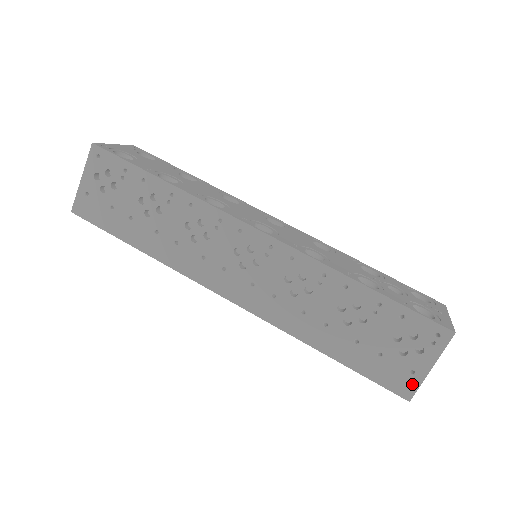
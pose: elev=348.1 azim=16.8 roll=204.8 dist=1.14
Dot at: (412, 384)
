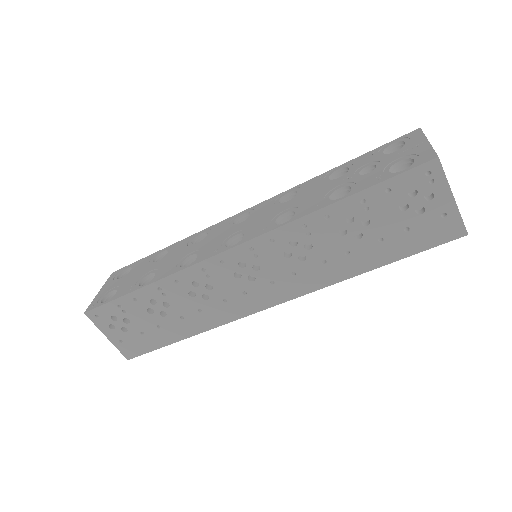
Dot at: (454, 222)
